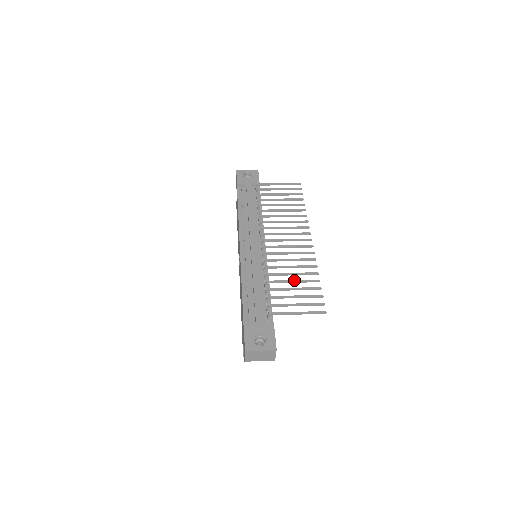
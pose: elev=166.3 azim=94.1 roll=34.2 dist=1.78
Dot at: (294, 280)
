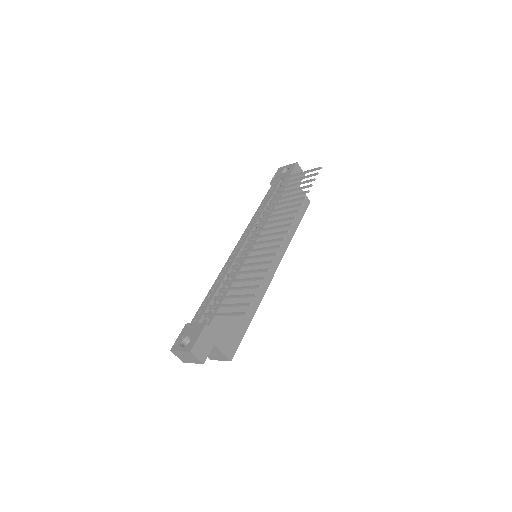
Dot at: (243, 279)
